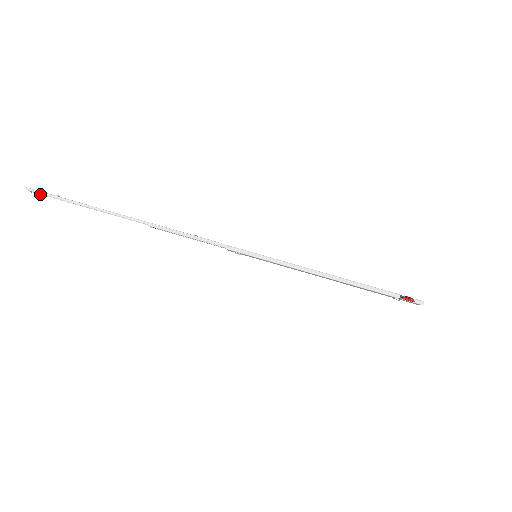
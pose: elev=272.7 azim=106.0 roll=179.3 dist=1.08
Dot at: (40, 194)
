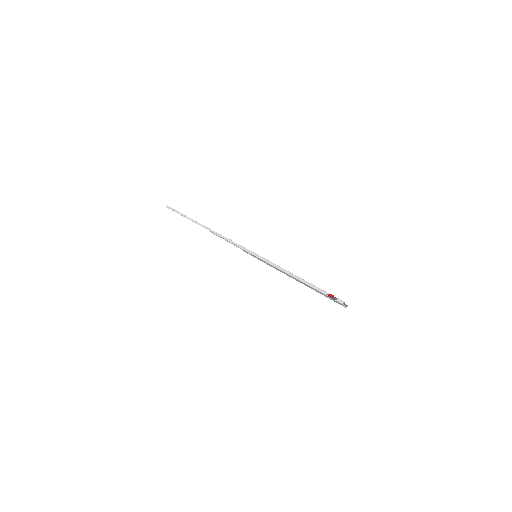
Dot at: (172, 210)
